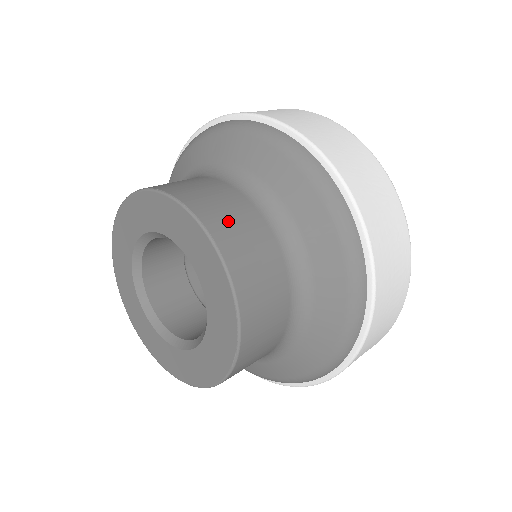
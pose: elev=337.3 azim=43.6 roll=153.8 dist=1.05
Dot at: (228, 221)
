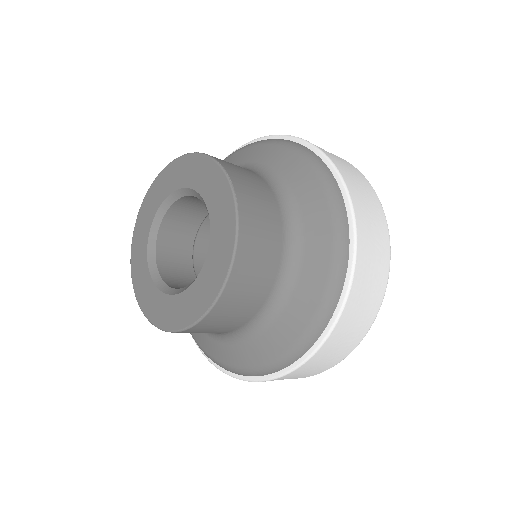
Dot at: (255, 206)
